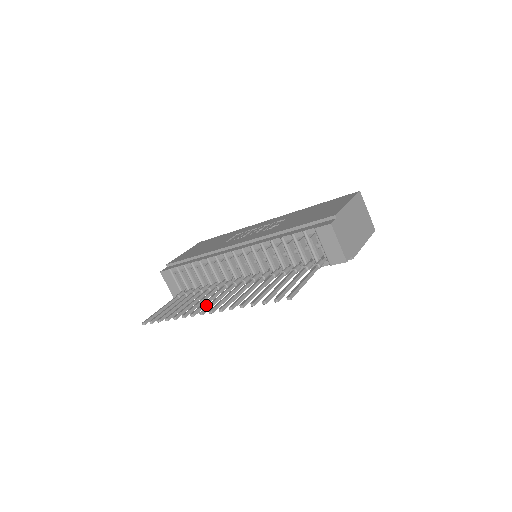
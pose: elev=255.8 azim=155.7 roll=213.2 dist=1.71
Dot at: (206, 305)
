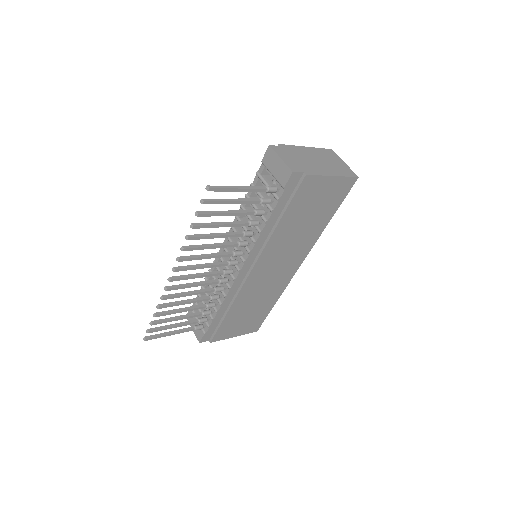
Dot at: (186, 286)
